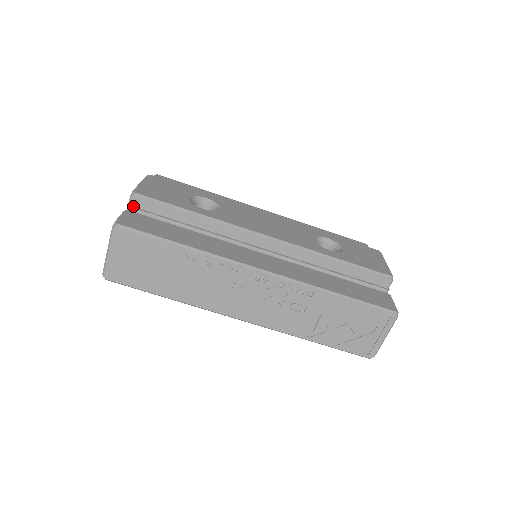
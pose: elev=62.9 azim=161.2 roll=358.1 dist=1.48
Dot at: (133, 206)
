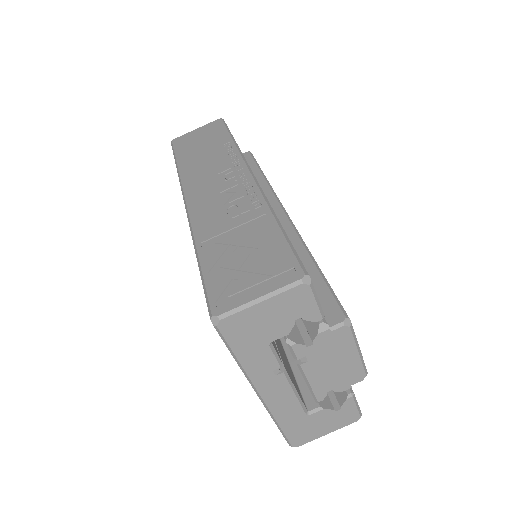
Dot at: occluded
